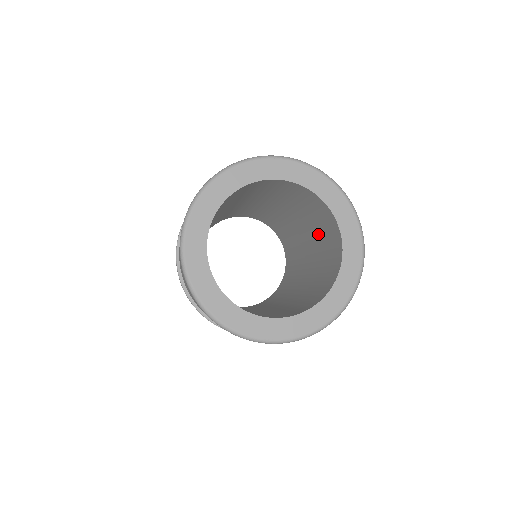
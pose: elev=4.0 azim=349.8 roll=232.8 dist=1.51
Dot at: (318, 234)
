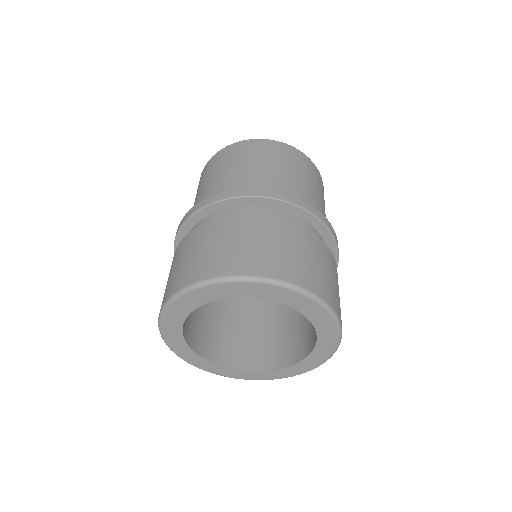
Dot at: occluded
